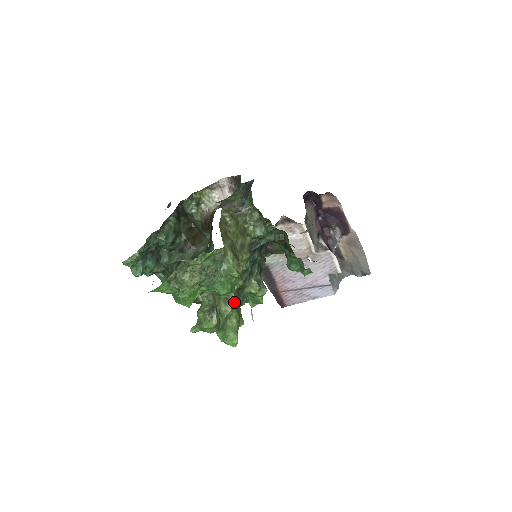
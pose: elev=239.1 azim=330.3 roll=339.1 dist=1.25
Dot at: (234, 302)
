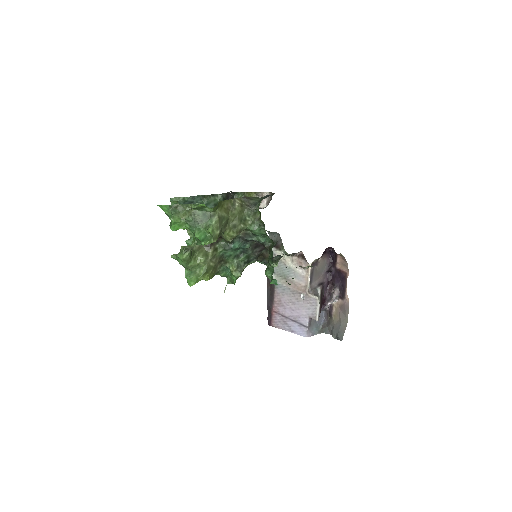
Dot at: (210, 260)
